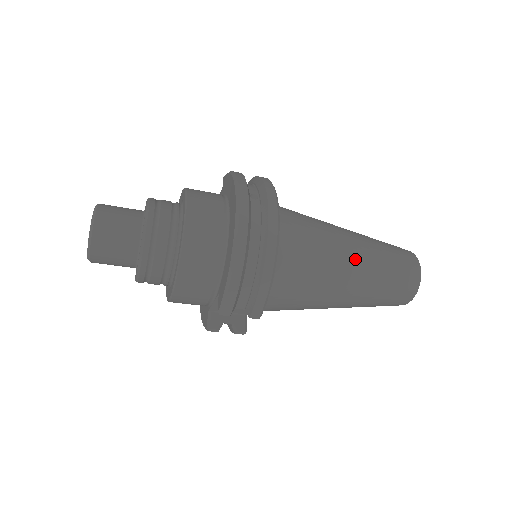
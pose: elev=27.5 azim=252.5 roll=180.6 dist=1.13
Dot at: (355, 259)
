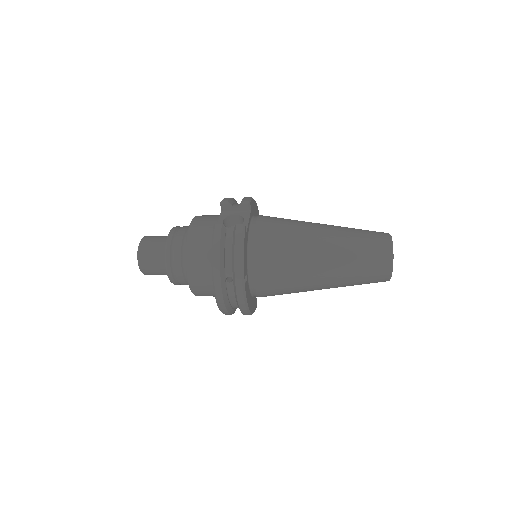
Dot at: (322, 285)
